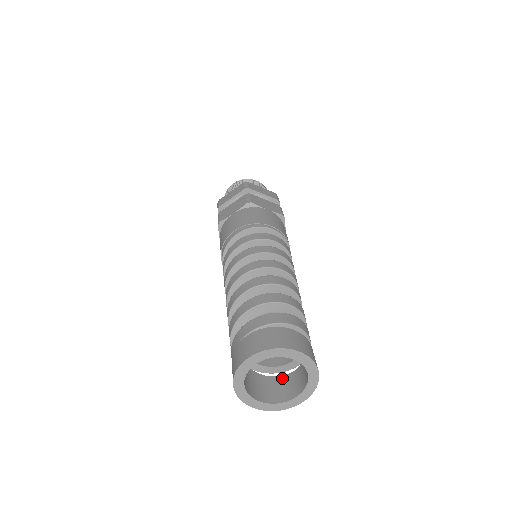
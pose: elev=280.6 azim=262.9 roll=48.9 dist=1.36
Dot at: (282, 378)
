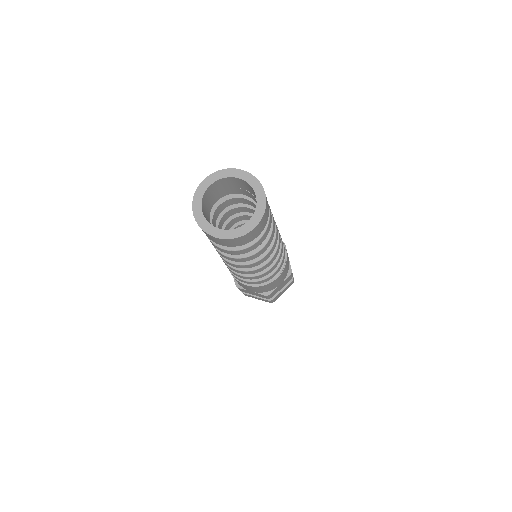
Dot at: occluded
